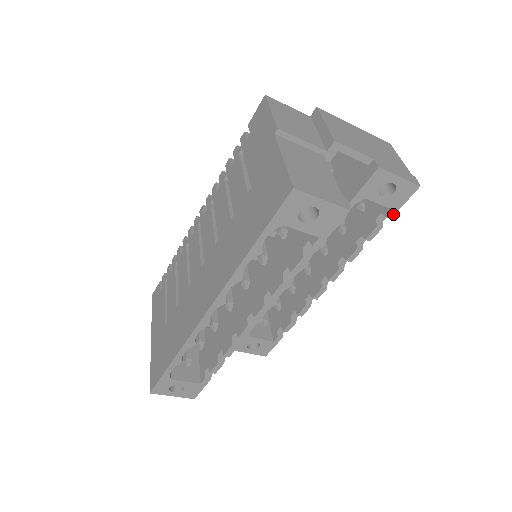
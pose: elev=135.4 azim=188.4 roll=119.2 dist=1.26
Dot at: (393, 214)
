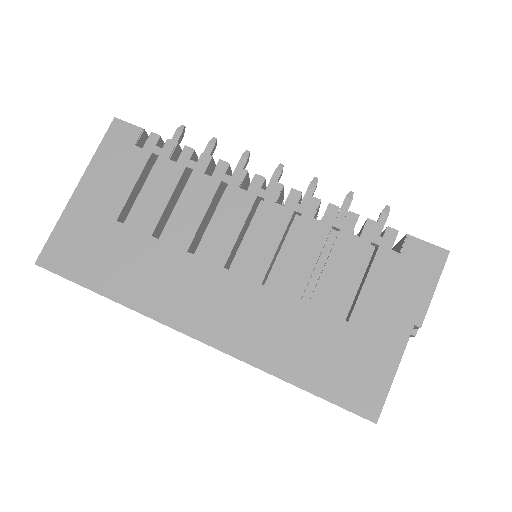
Dot at: occluded
